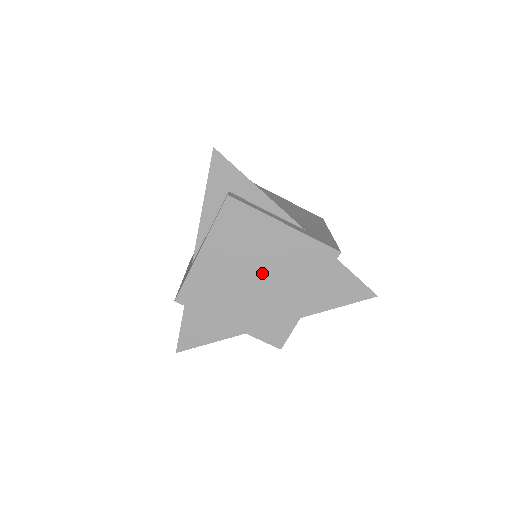
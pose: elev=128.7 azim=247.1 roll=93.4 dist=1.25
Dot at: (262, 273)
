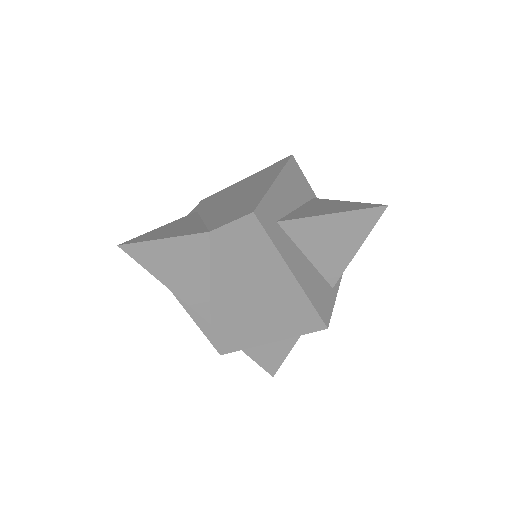
Dot at: occluded
